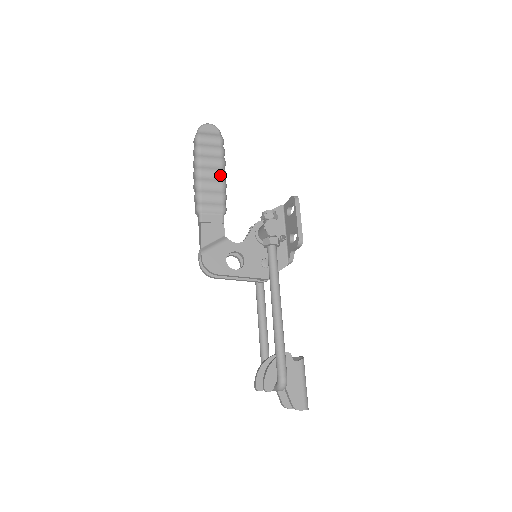
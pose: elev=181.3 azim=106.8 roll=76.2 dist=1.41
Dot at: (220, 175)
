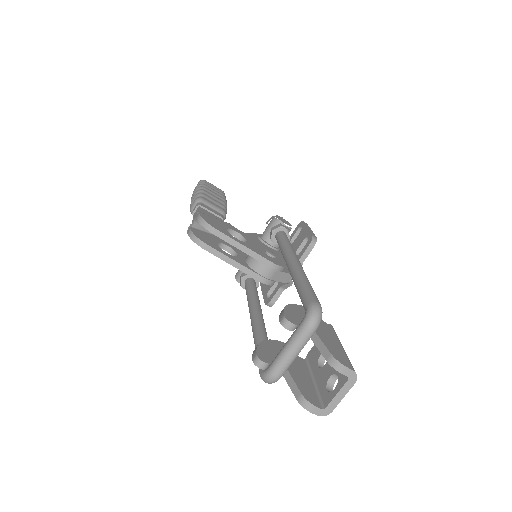
Dot at: (222, 199)
